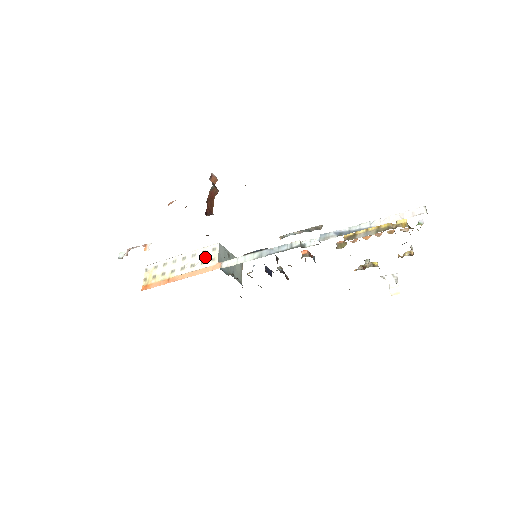
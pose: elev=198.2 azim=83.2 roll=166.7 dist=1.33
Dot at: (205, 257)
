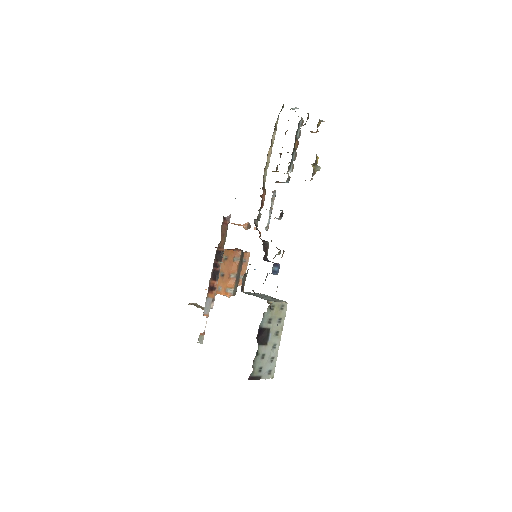
Dot at: occluded
